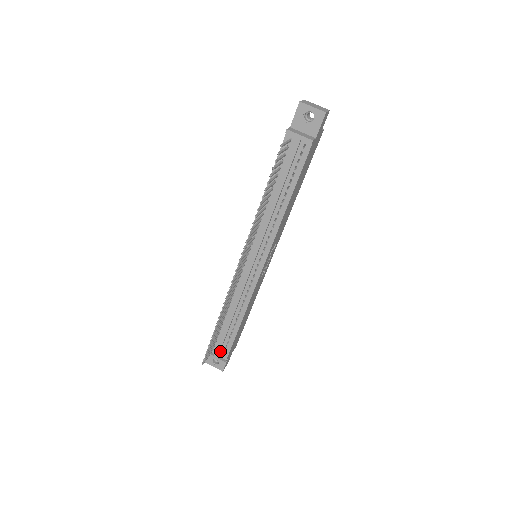
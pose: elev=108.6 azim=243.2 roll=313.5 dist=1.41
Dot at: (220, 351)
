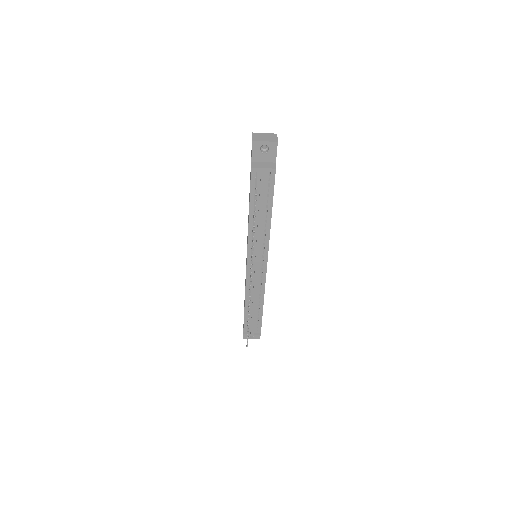
Dot at: (254, 329)
